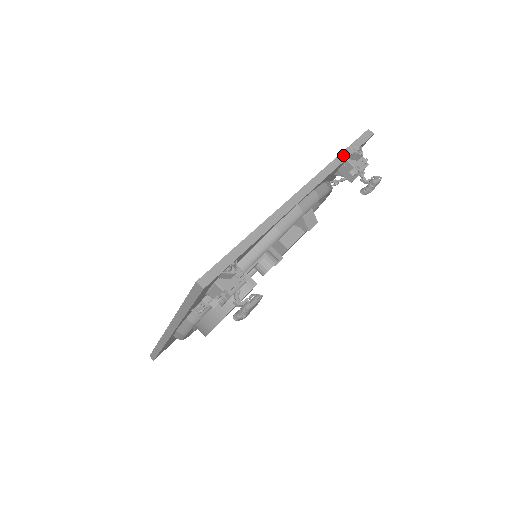
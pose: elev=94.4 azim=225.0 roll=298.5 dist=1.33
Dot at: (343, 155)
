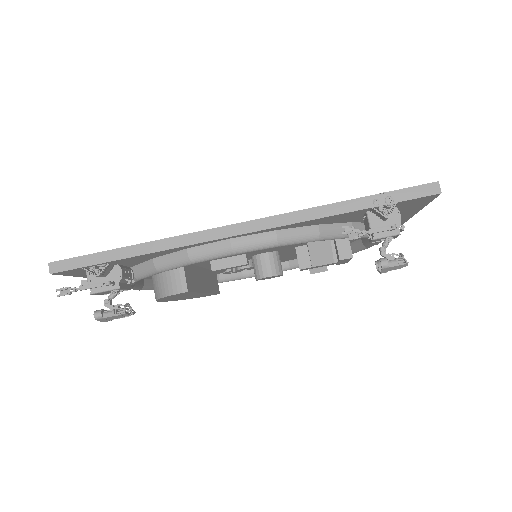
Dot at: (351, 204)
